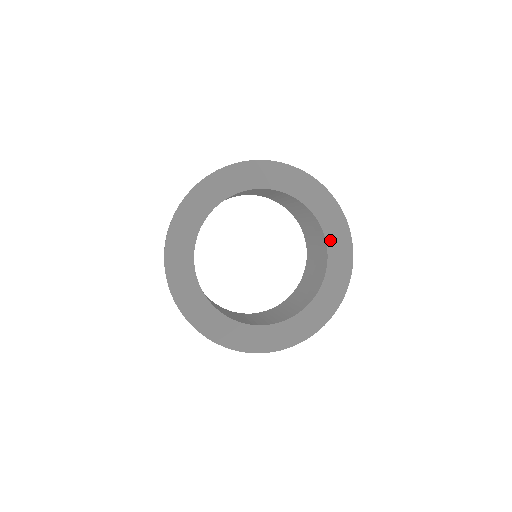
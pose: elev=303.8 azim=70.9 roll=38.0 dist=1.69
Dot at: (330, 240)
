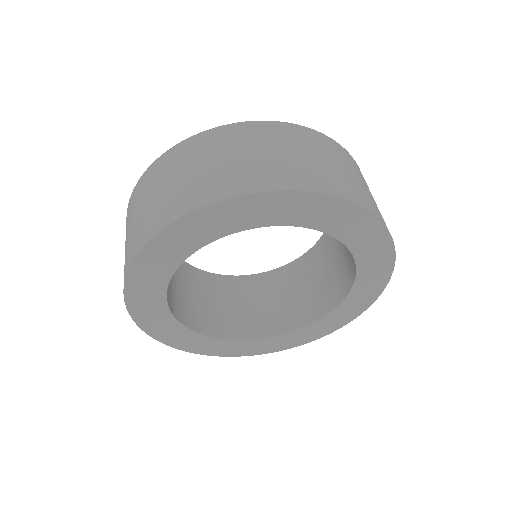
Dot at: (360, 282)
